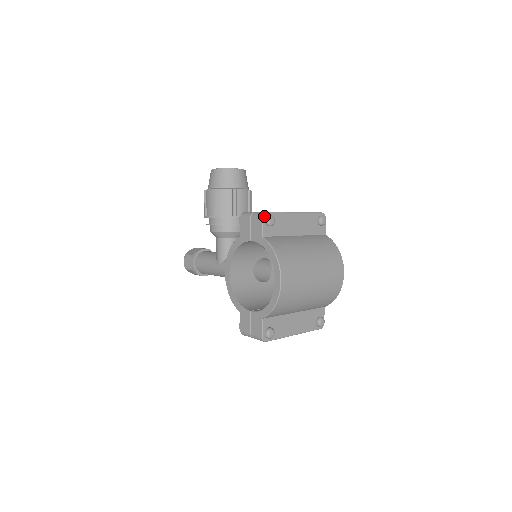
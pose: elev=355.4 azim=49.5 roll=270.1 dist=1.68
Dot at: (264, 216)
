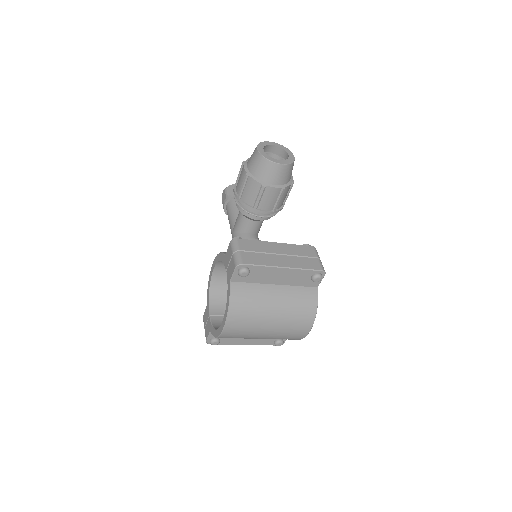
Dot at: (238, 267)
